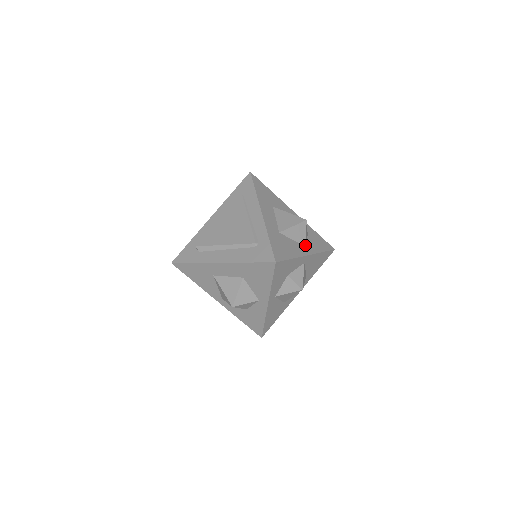
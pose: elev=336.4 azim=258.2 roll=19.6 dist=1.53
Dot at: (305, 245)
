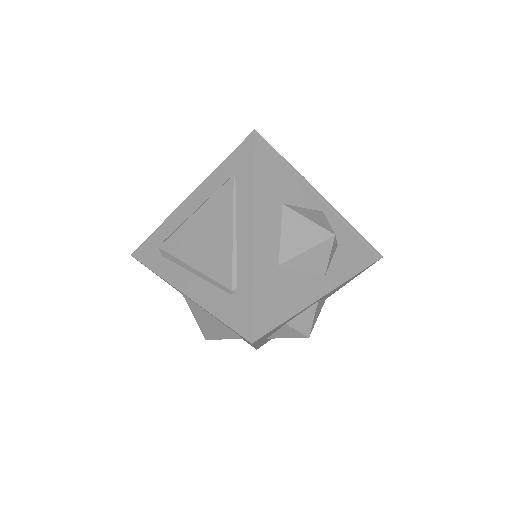
Dot at: (325, 273)
